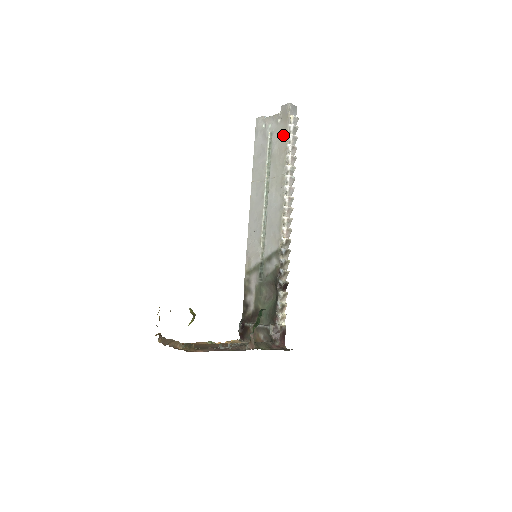
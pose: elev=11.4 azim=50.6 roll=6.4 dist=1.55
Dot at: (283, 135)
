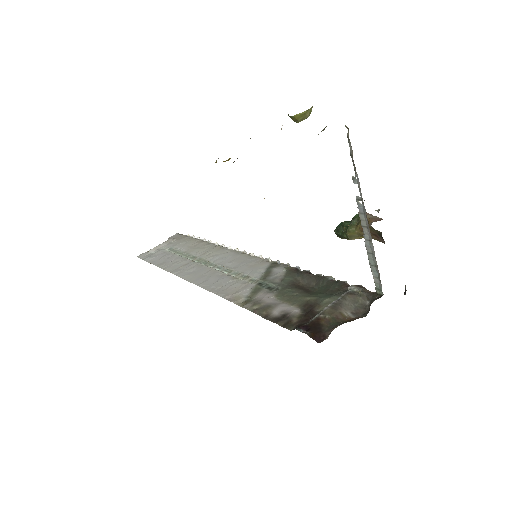
Dot at: (189, 240)
